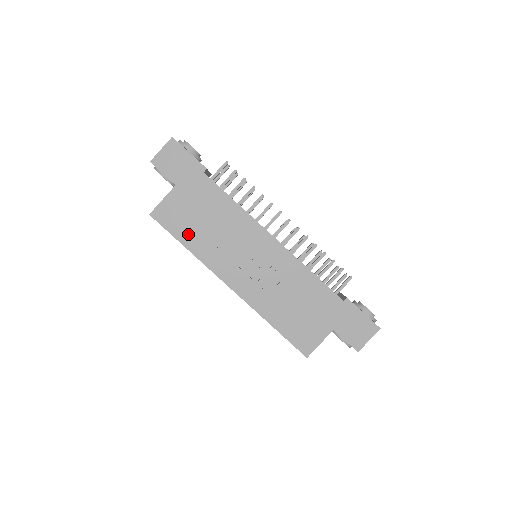
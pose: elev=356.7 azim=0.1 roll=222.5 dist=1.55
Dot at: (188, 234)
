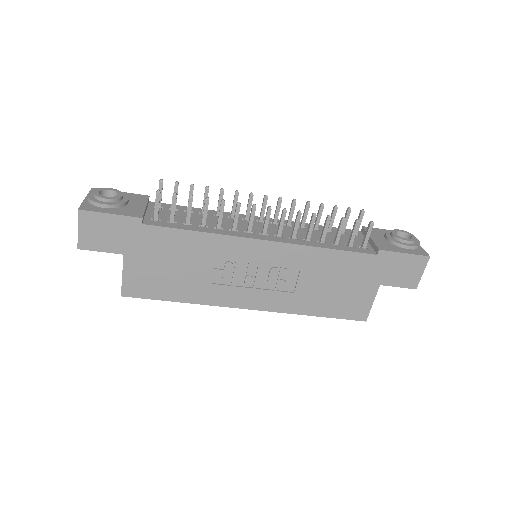
Dot at: (174, 290)
